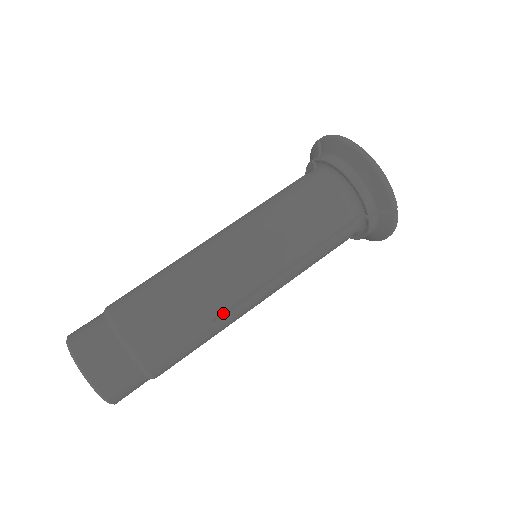
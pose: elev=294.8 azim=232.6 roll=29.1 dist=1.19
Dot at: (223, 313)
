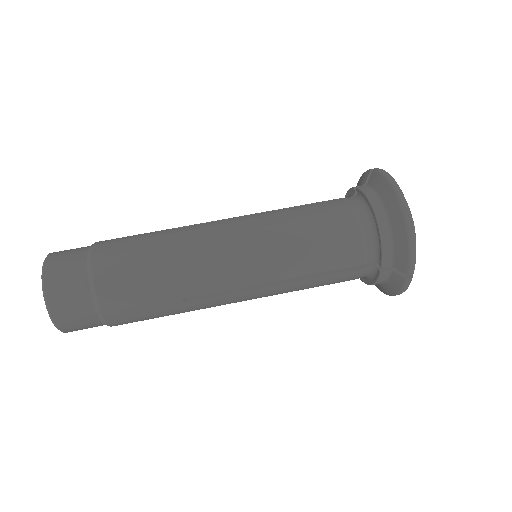
Dot at: (196, 297)
